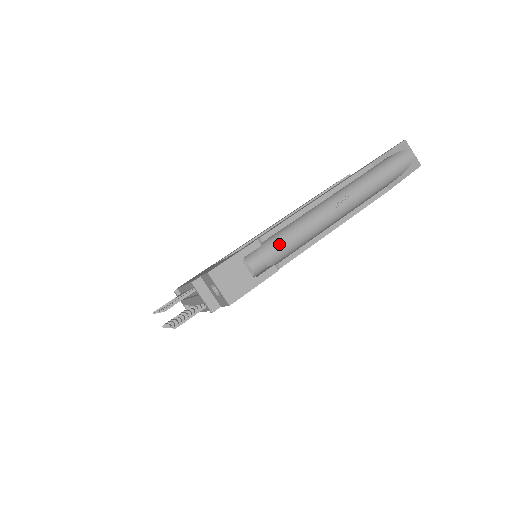
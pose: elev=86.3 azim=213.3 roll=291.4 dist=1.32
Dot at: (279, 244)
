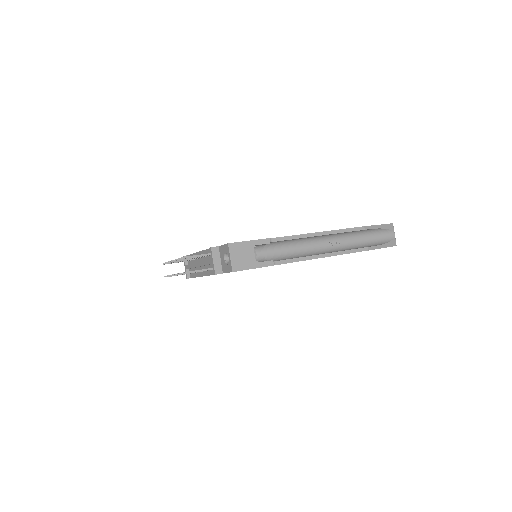
Dot at: (280, 250)
